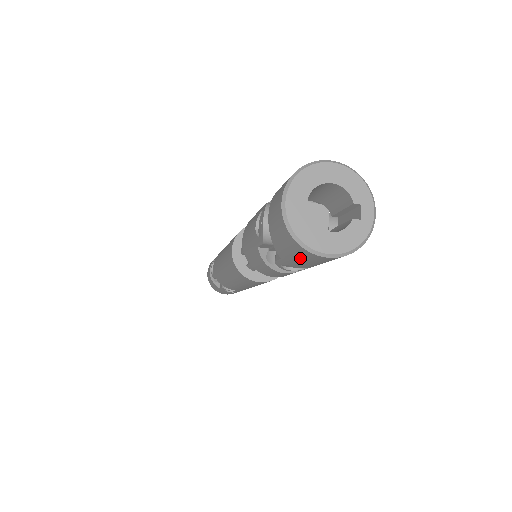
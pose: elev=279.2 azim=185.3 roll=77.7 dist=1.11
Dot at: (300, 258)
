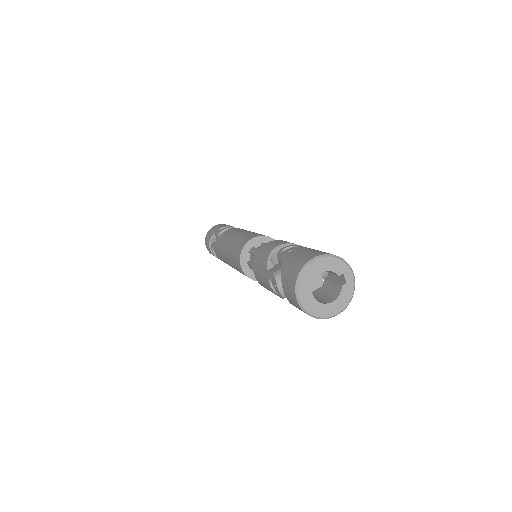
Dot at: occluded
